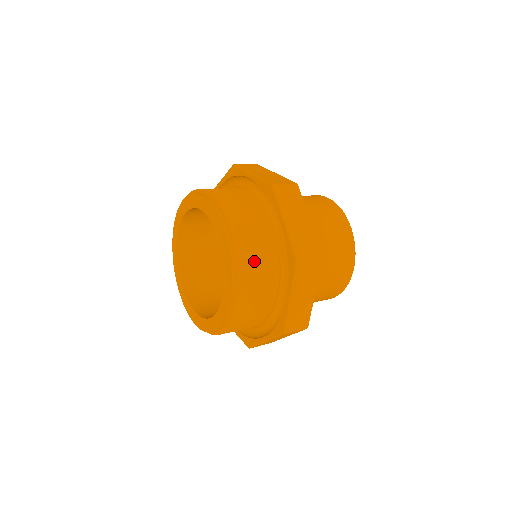
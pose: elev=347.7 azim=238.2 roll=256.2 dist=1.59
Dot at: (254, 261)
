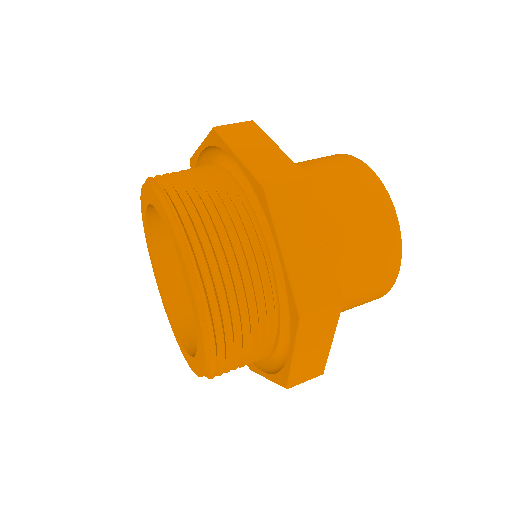
Dot at: (209, 218)
